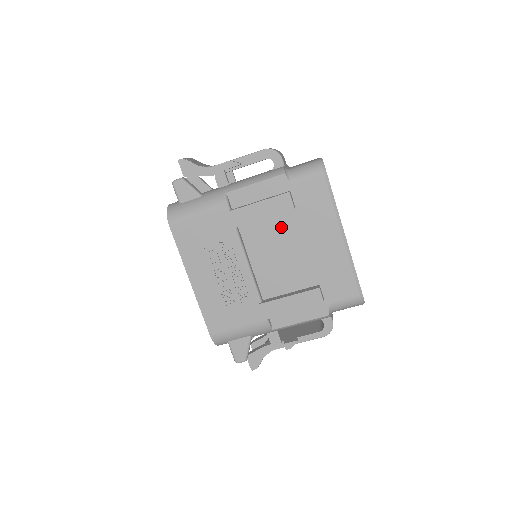
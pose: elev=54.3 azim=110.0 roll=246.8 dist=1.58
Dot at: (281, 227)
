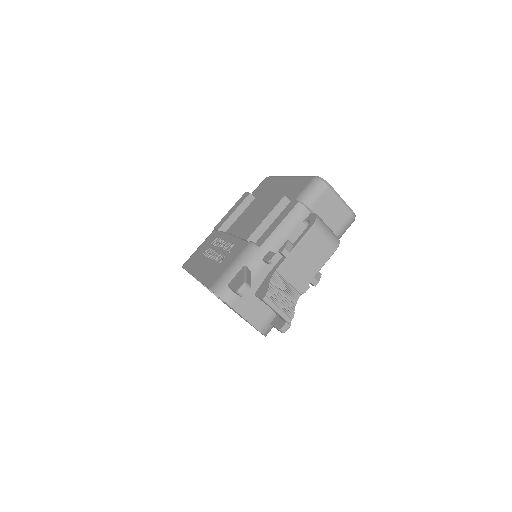
Dot at: (250, 210)
